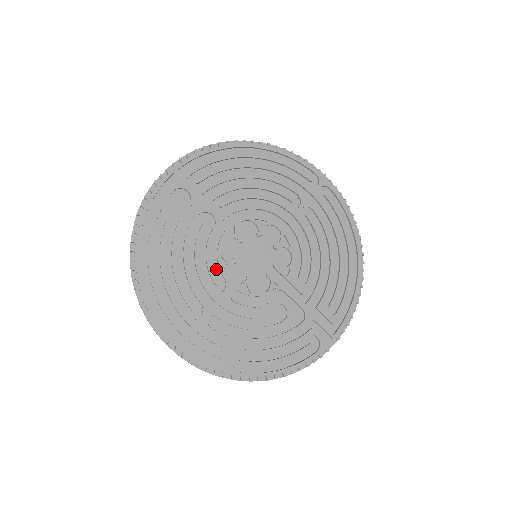
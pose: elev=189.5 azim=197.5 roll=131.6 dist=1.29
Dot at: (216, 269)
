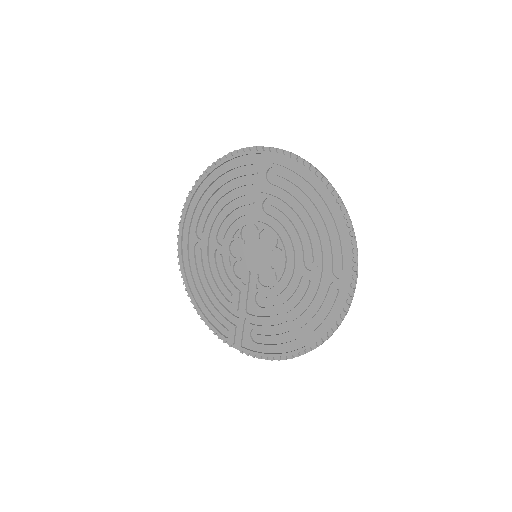
Dot at: (232, 232)
